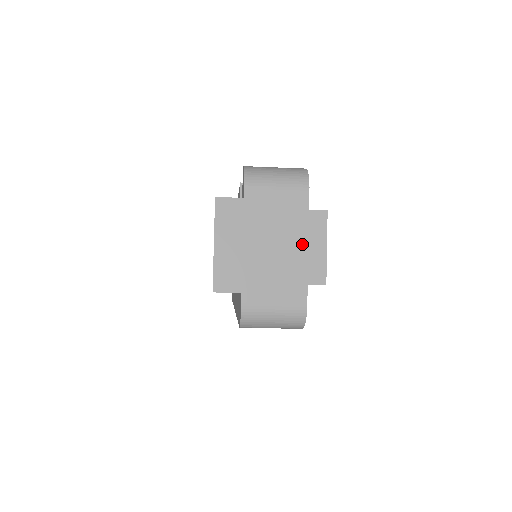
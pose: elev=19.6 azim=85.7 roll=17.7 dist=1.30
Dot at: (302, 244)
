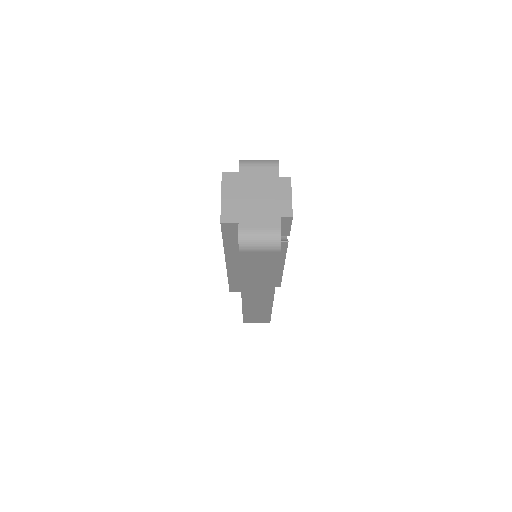
Dot at: (276, 195)
